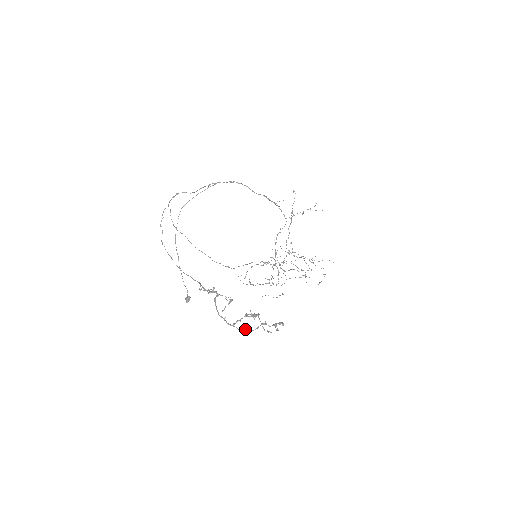
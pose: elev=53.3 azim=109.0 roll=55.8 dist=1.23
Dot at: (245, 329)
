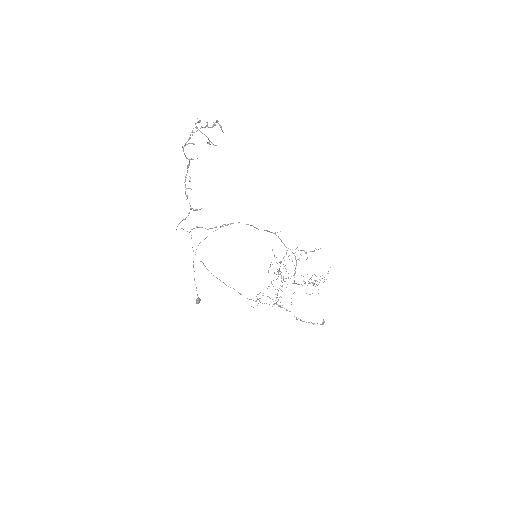
Dot at: occluded
